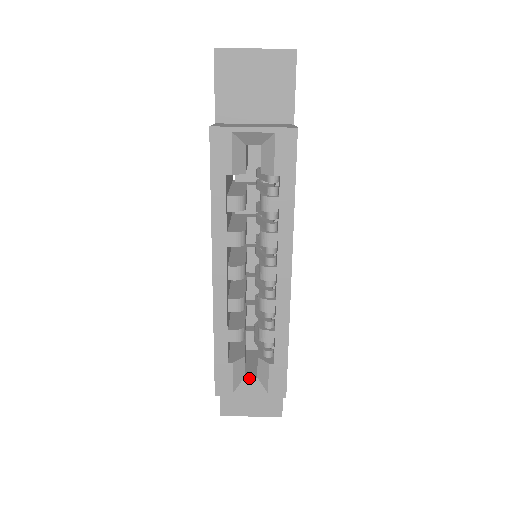
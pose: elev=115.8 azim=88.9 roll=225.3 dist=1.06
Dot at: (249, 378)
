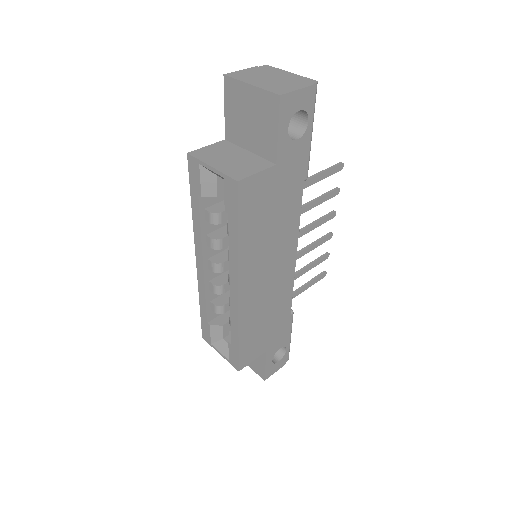
Dot at: (225, 341)
